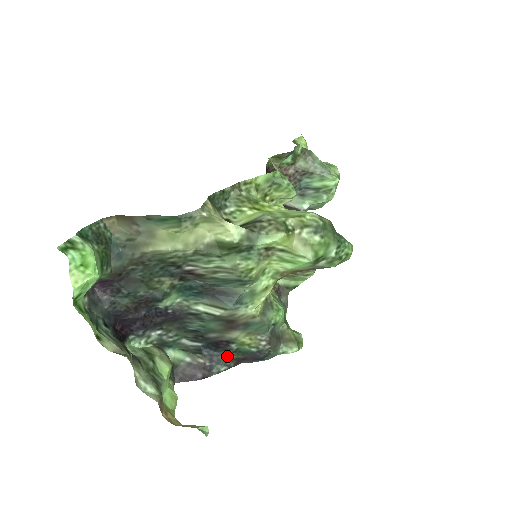
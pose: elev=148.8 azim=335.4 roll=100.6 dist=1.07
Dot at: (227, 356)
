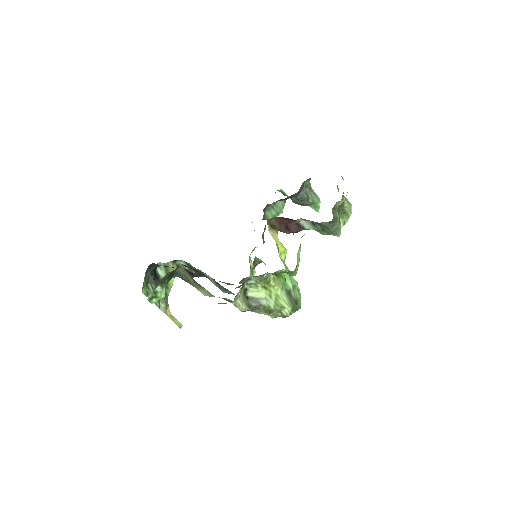
Dot at: occluded
